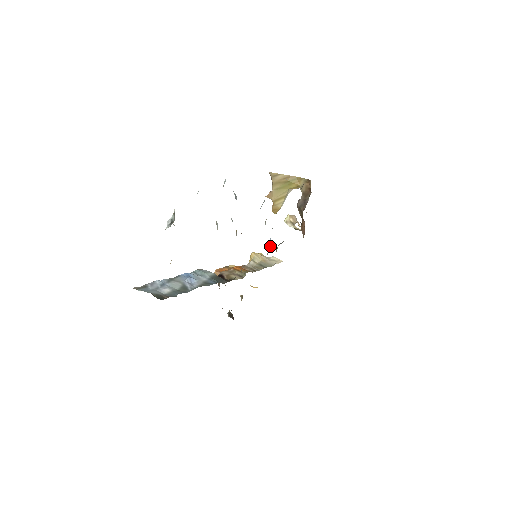
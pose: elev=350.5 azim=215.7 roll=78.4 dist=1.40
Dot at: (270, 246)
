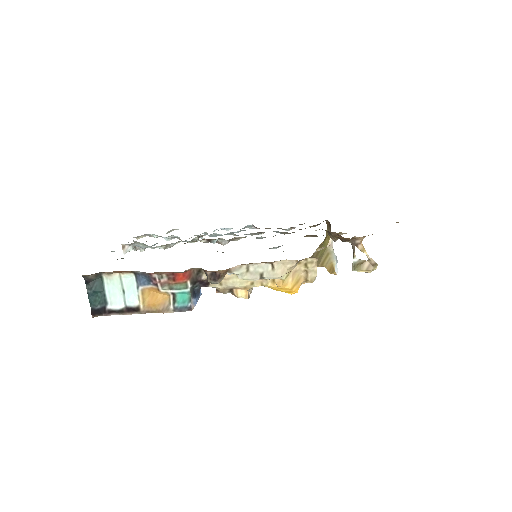
Dot at: occluded
